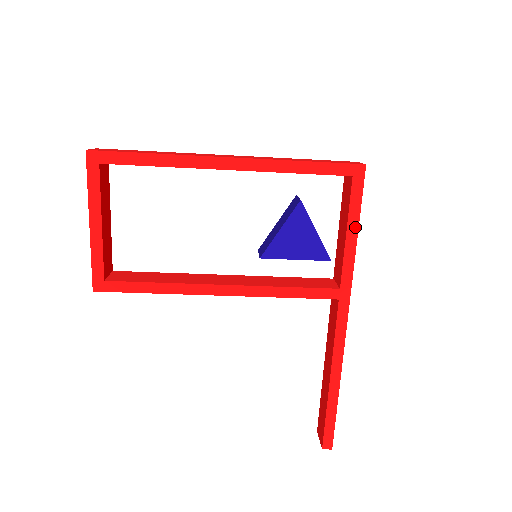
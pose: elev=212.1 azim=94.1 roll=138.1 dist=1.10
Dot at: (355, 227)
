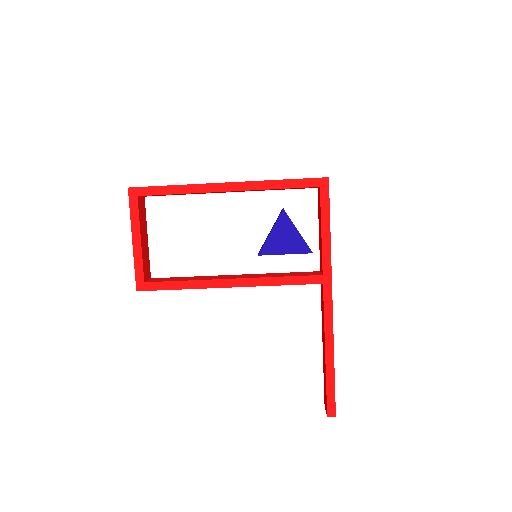
Dot at: (327, 225)
